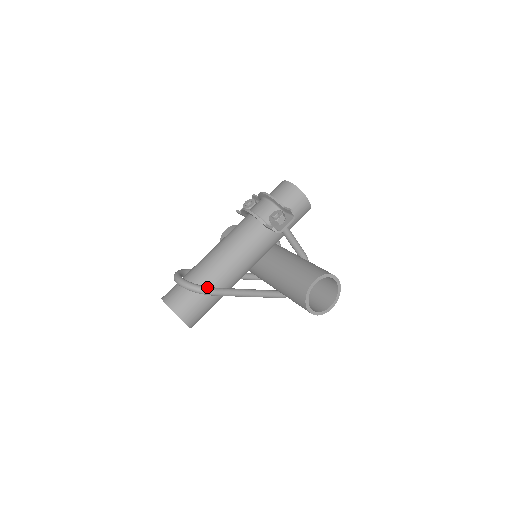
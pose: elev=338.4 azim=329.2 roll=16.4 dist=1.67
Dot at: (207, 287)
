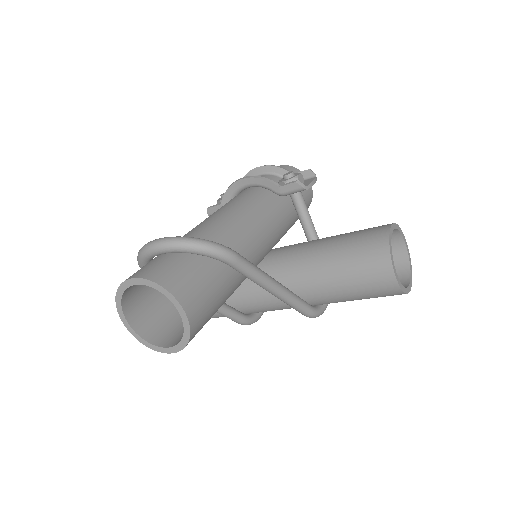
Dot at: occluded
